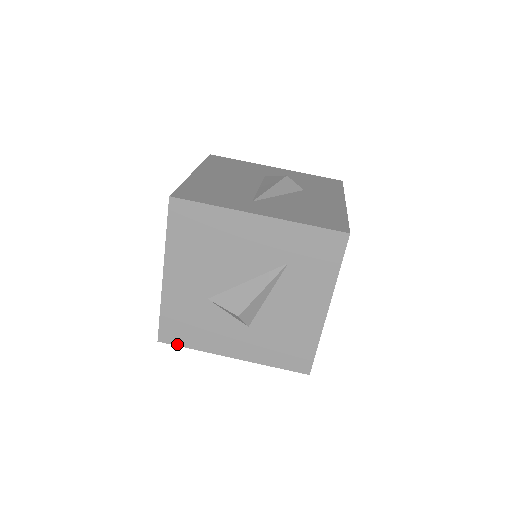
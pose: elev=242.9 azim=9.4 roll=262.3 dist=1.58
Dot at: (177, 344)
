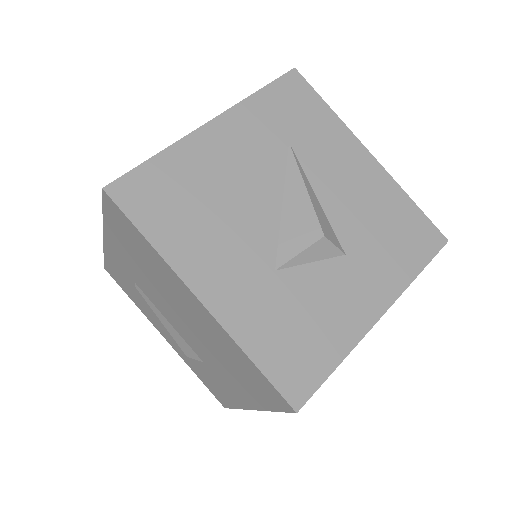
Dot at: (318, 383)
